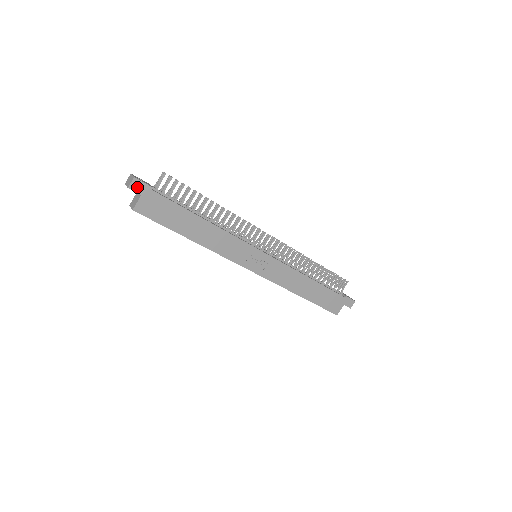
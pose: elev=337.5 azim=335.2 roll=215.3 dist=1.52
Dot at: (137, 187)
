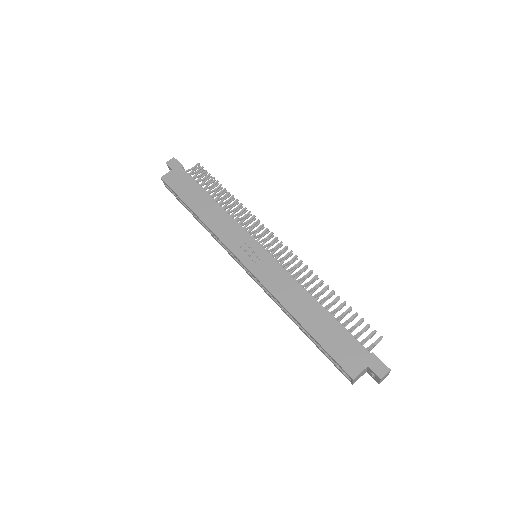
Dot at: (172, 164)
